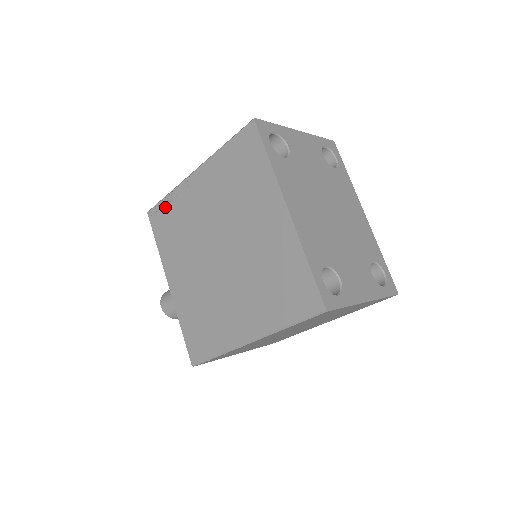
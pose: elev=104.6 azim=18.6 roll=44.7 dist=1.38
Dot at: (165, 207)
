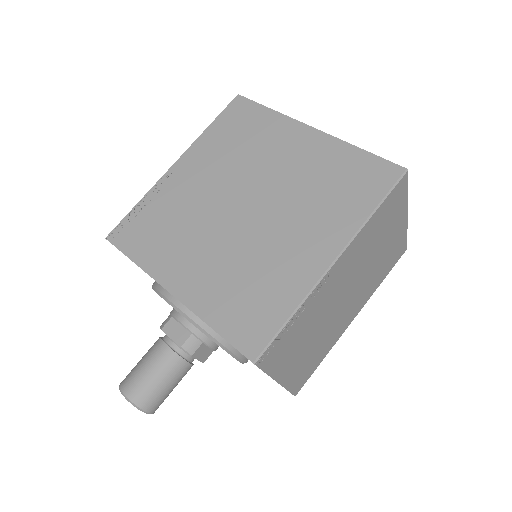
Dot at: (137, 215)
